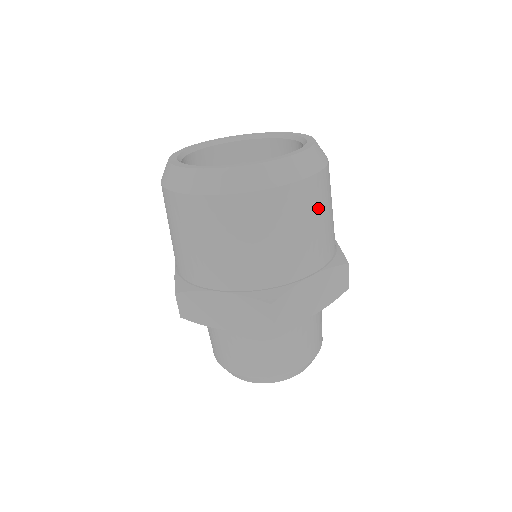
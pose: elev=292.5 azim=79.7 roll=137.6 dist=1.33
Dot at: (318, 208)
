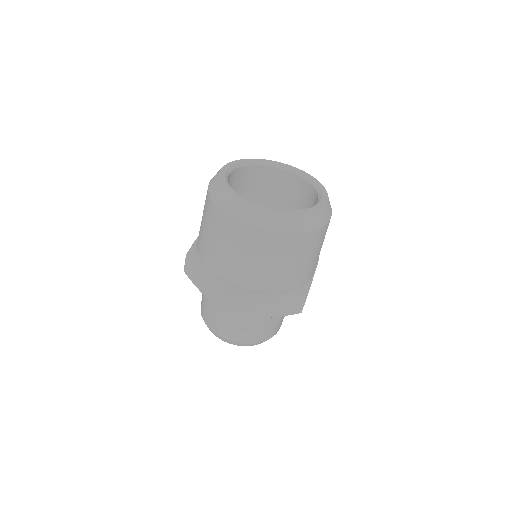
Dot at: occluded
